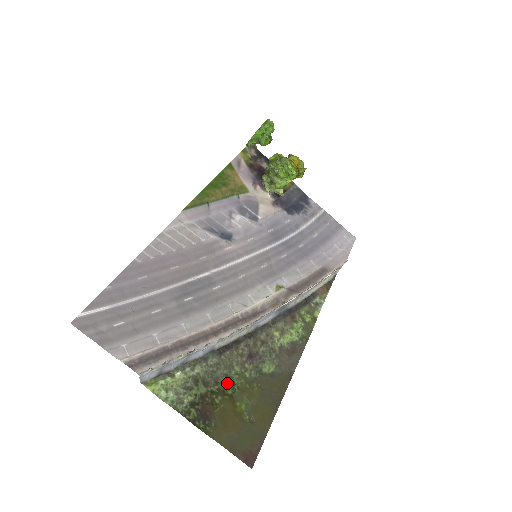
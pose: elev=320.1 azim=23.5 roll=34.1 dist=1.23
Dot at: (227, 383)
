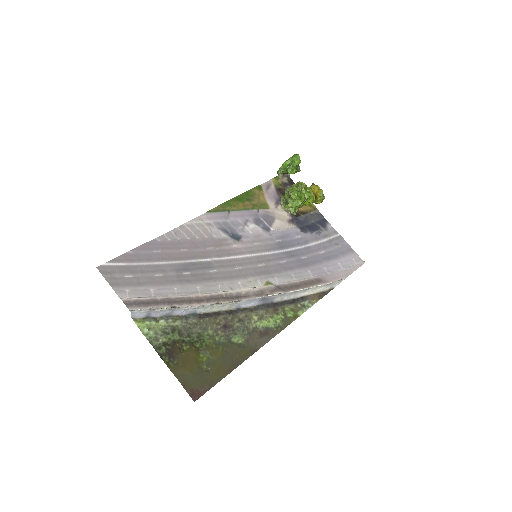
Dot at: (198, 339)
